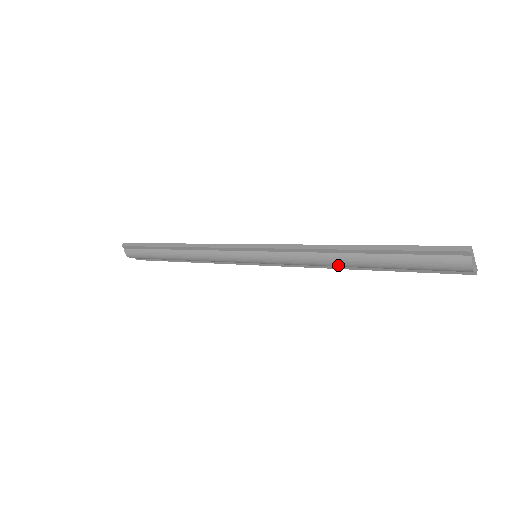
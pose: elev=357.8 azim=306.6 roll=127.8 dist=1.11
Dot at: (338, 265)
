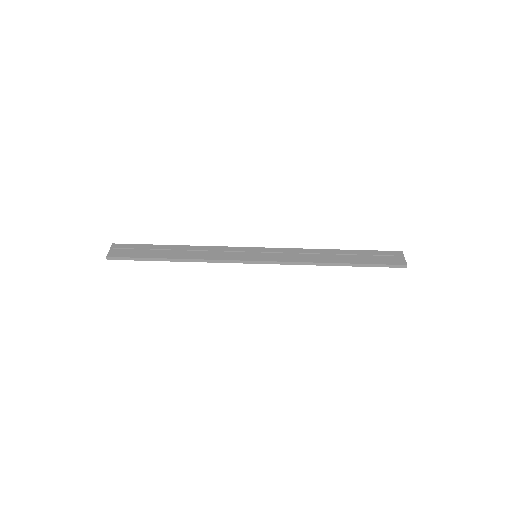
Dot at: occluded
